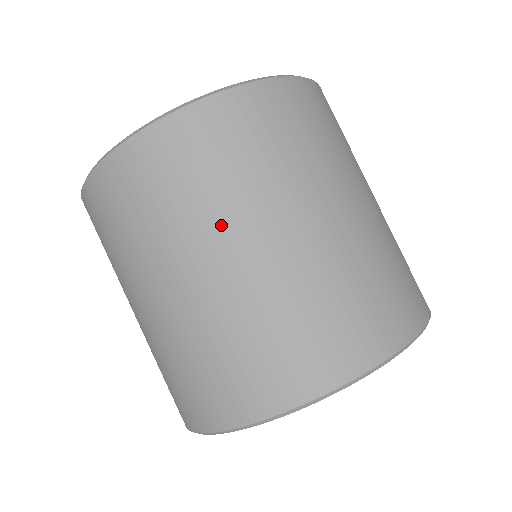
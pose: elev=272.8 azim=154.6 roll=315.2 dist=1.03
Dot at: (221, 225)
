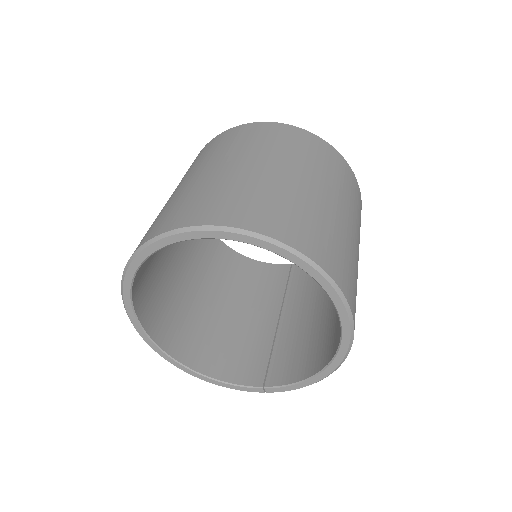
Dot at: (301, 166)
